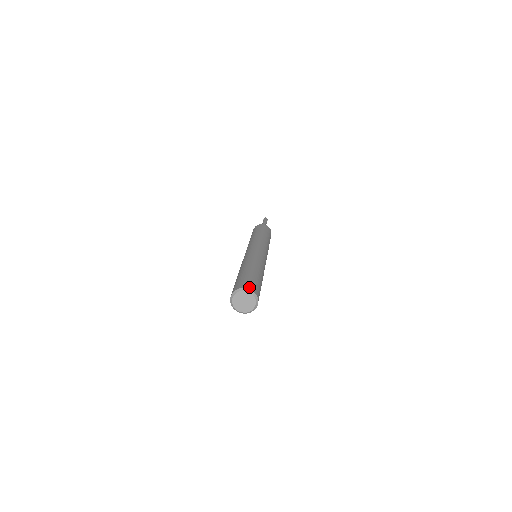
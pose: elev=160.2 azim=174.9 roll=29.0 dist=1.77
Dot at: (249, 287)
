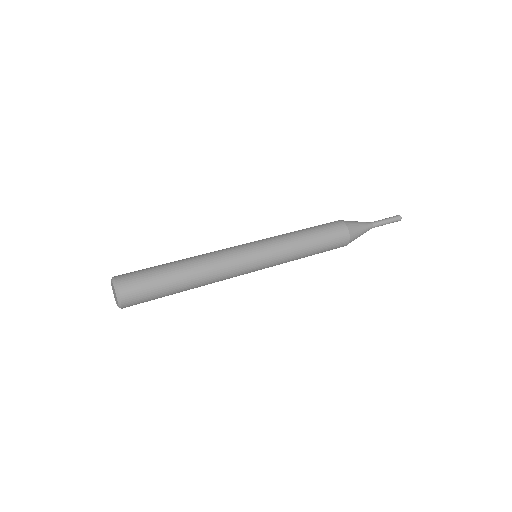
Dot at: (121, 286)
